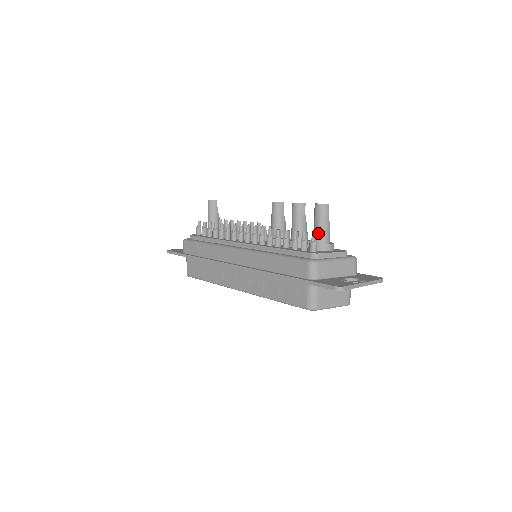
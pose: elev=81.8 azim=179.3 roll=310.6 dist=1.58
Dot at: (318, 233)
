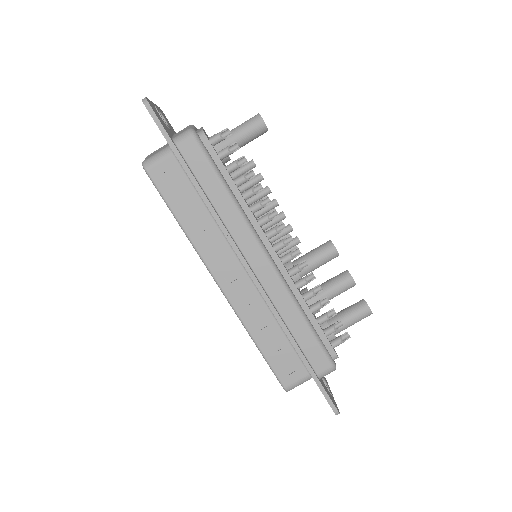
Dot at: (343, 326)
